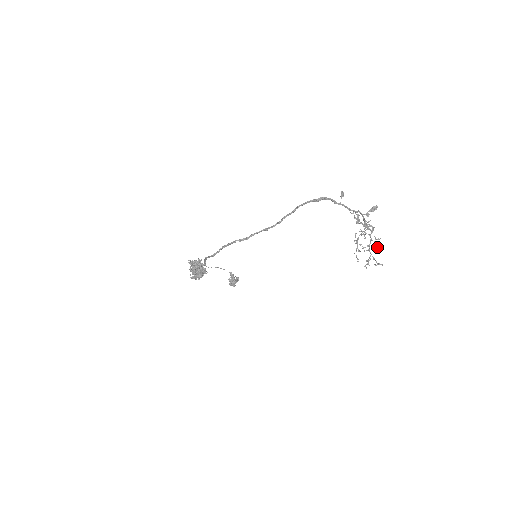
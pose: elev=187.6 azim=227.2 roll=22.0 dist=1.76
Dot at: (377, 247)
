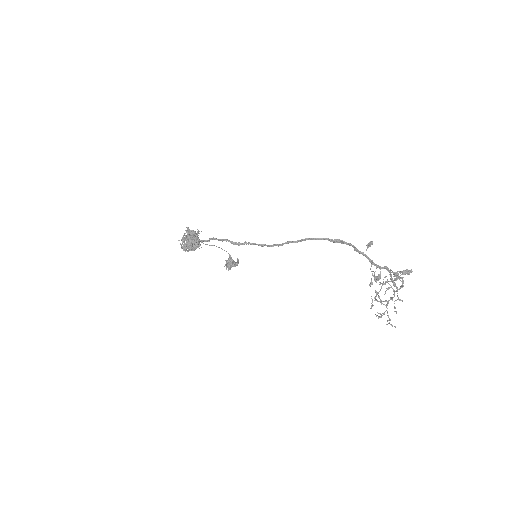
Dot at: occluded
